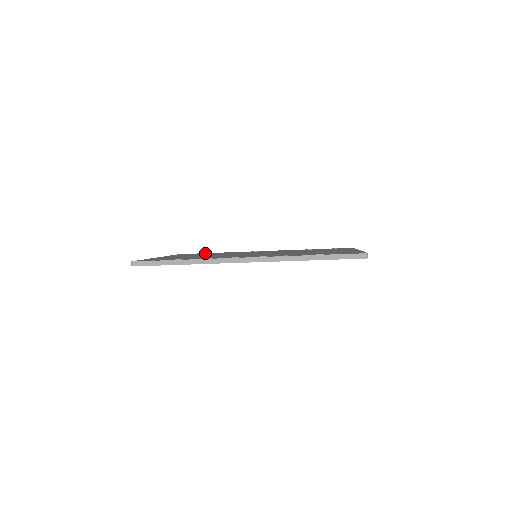
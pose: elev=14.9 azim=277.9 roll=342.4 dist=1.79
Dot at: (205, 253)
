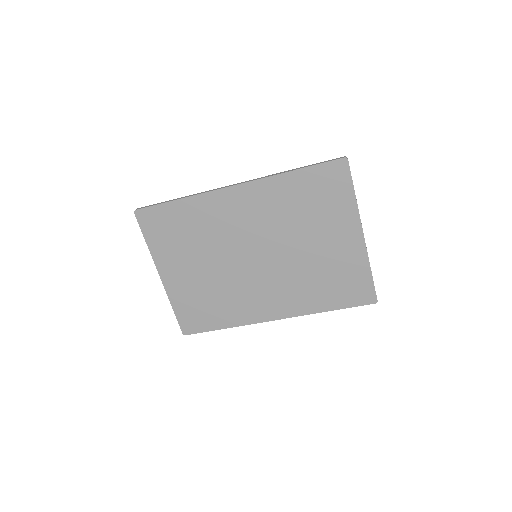
Dot at: occluded
